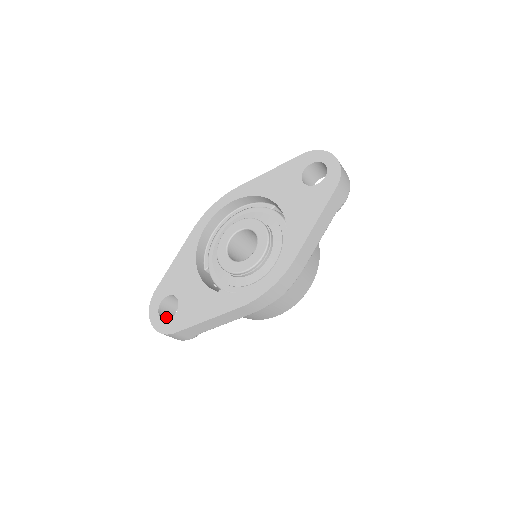
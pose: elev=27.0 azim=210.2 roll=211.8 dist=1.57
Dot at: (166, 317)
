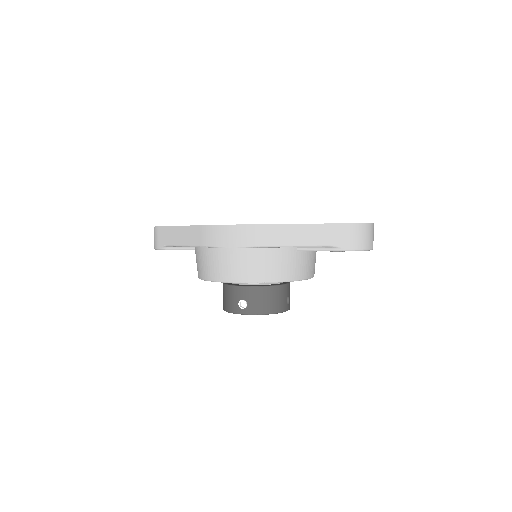
Dot at: occluded
